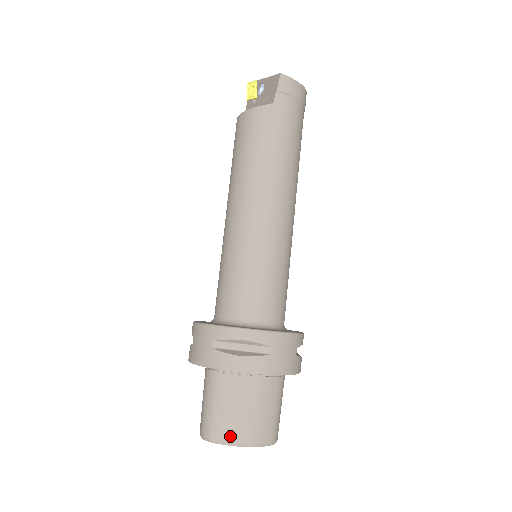
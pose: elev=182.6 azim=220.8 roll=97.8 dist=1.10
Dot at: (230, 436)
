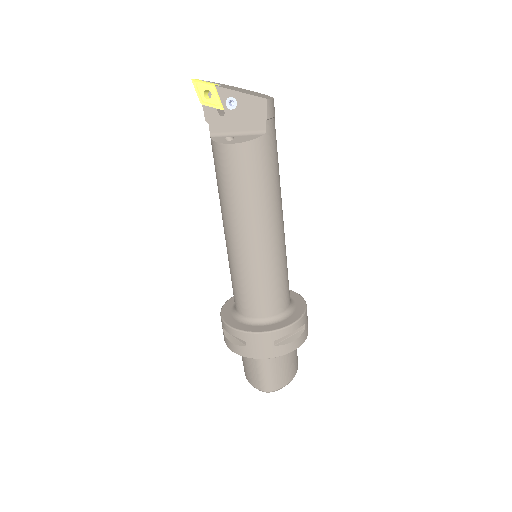
Dot at: (286, 382)
